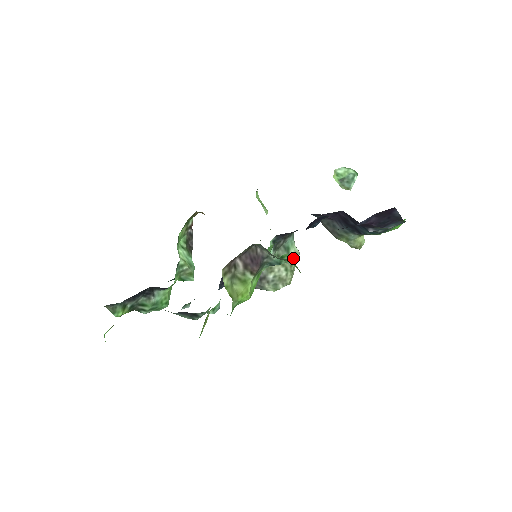
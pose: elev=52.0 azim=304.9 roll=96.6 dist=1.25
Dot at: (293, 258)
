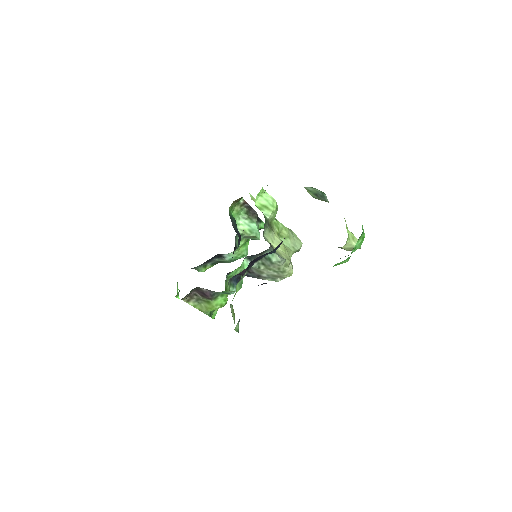
Dot at: occluded
